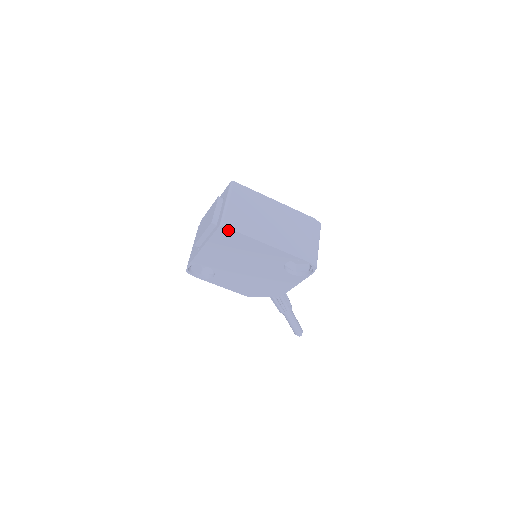
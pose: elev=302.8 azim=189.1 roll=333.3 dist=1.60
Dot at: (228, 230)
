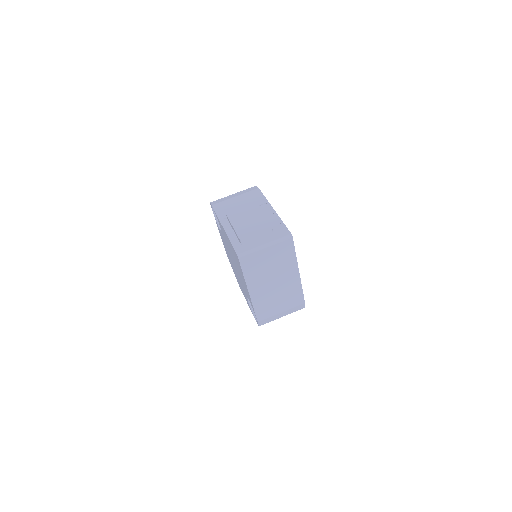
Dot at: (239, 261)
